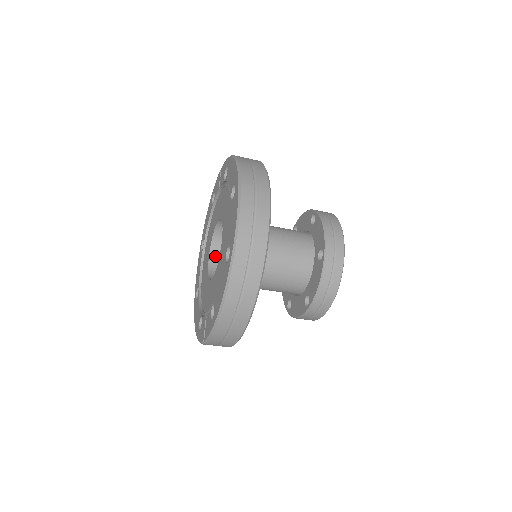
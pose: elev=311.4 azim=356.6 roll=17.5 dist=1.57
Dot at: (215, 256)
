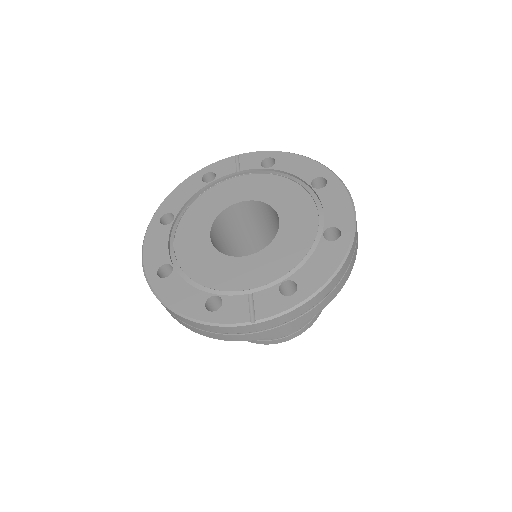
Dot at: (213, 236)
